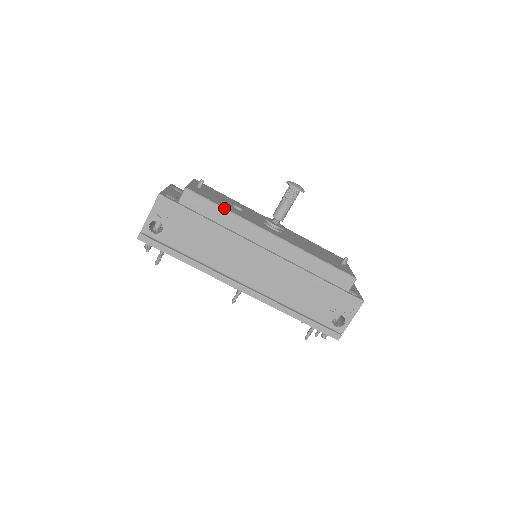
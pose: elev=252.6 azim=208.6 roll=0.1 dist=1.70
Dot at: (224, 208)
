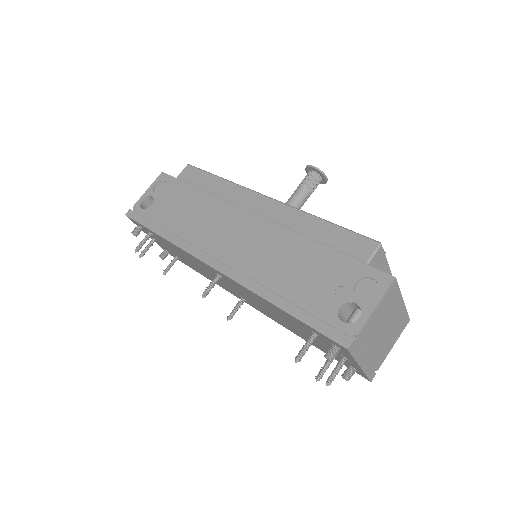
Dot at: (219, 177)
